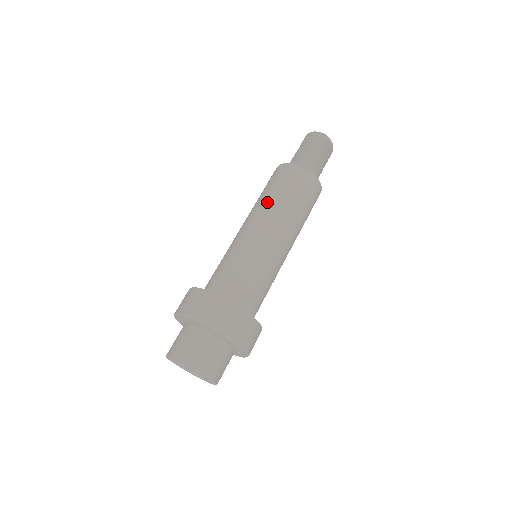
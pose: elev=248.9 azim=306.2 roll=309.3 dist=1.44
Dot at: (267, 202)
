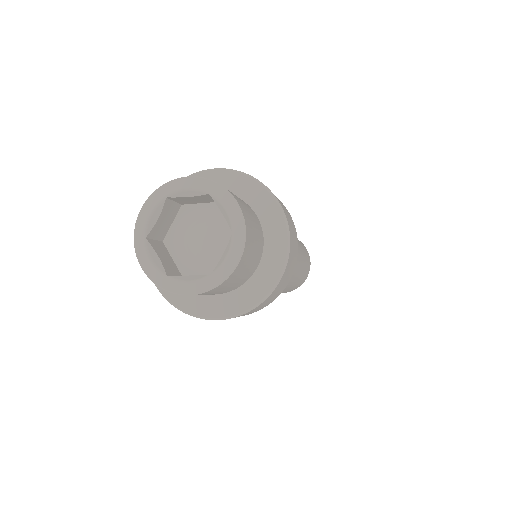
Dot at: occluded
